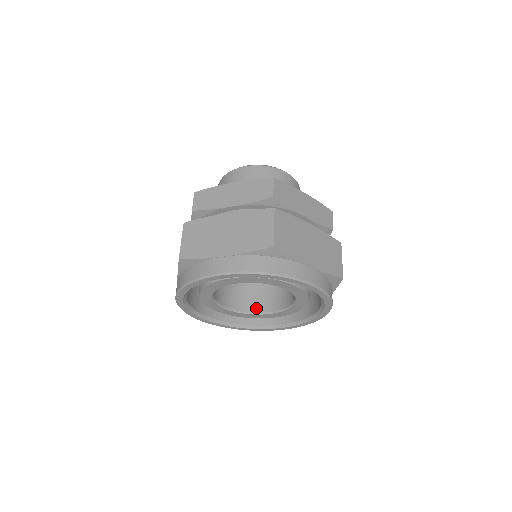
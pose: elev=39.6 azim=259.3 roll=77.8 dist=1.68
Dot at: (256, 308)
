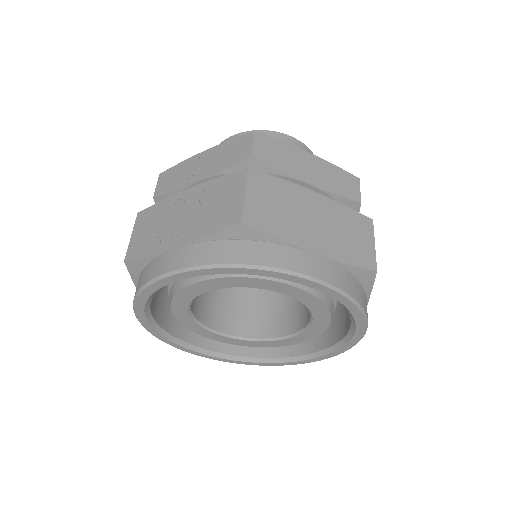
Dot at: (214, 323)
